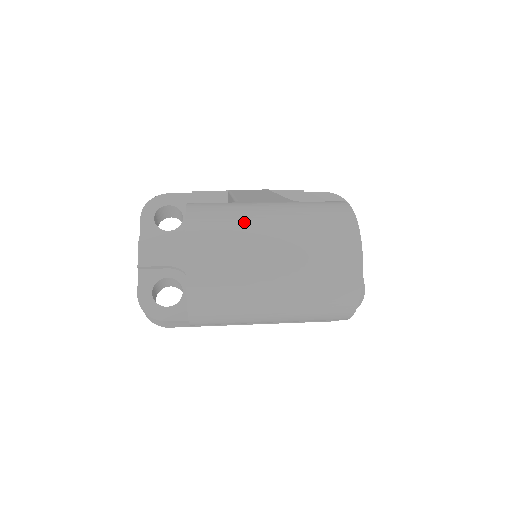
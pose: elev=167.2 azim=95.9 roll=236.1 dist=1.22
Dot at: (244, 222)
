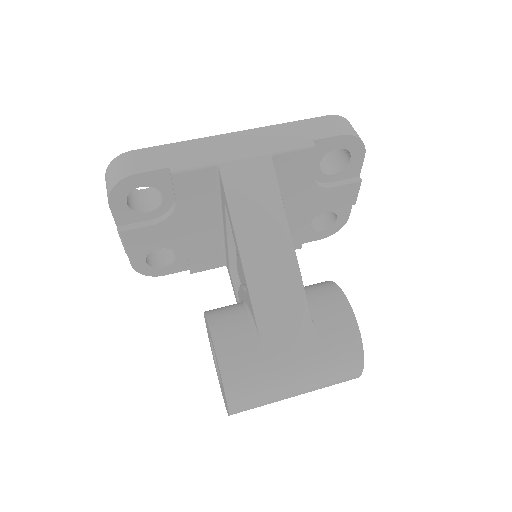
Dot at: (275, 392)
